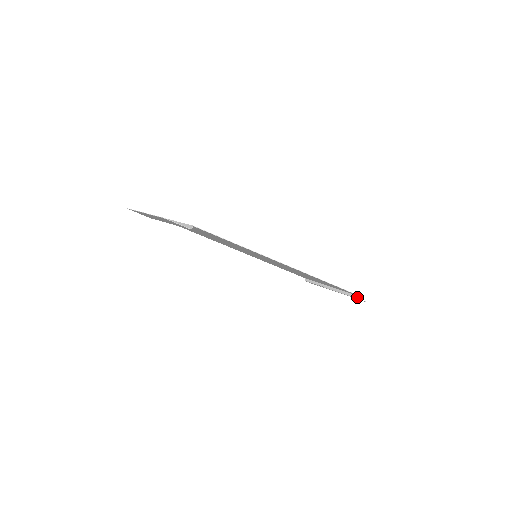
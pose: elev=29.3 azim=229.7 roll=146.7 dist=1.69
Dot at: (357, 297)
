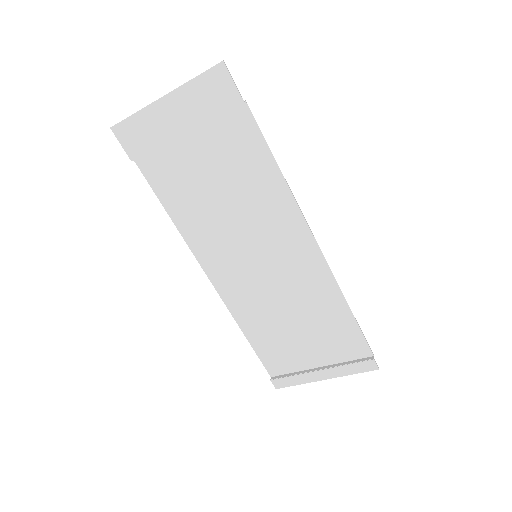
Dot at: (370, 358)
